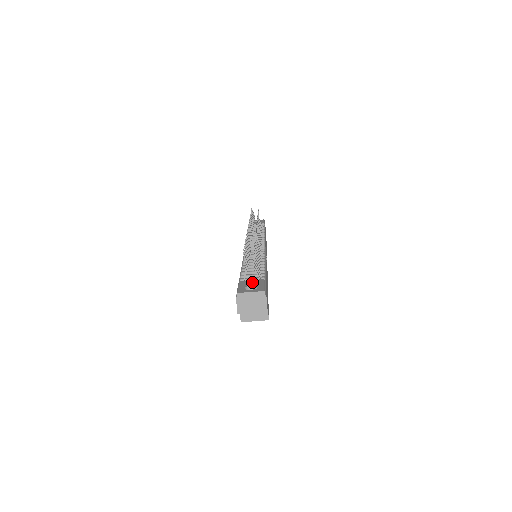
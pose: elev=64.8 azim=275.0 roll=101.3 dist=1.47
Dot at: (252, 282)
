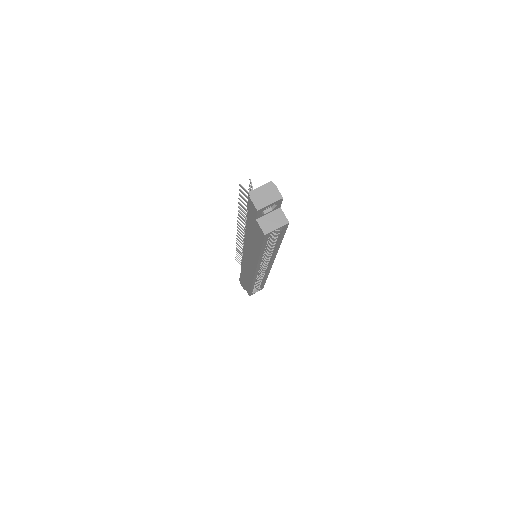
Dot at: occluded
